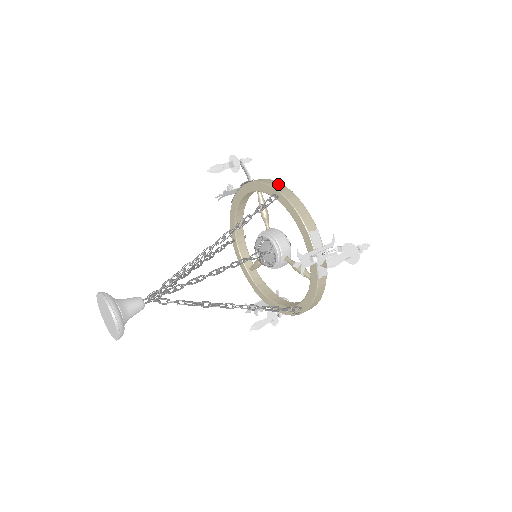
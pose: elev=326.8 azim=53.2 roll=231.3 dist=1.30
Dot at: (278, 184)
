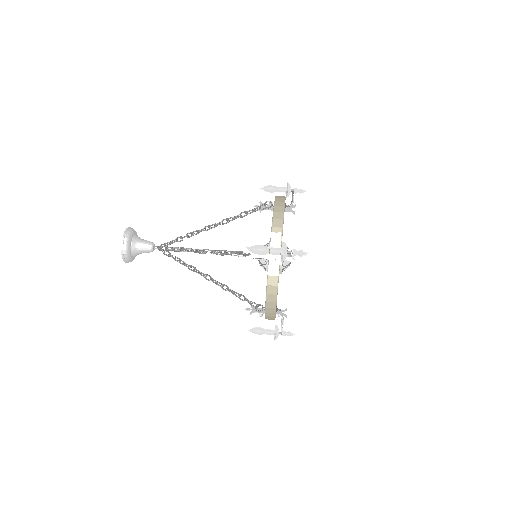
Dot at: (282, 198)
